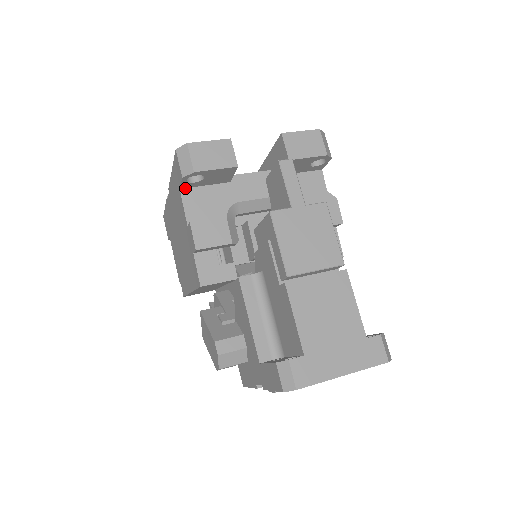
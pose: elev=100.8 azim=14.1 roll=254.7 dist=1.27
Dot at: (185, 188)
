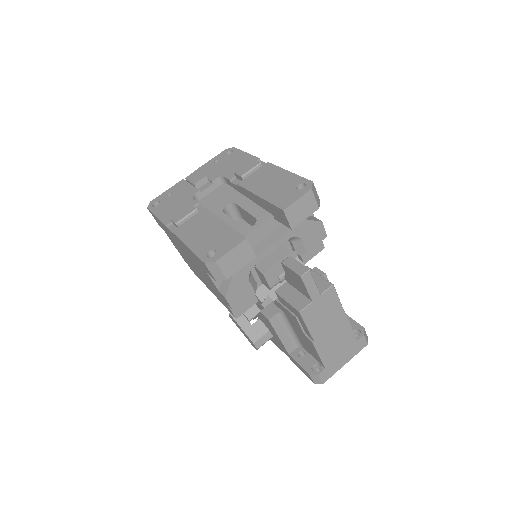
Dot at: occluded
